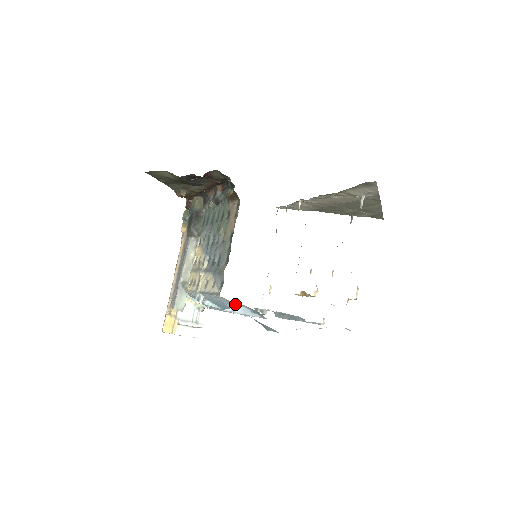
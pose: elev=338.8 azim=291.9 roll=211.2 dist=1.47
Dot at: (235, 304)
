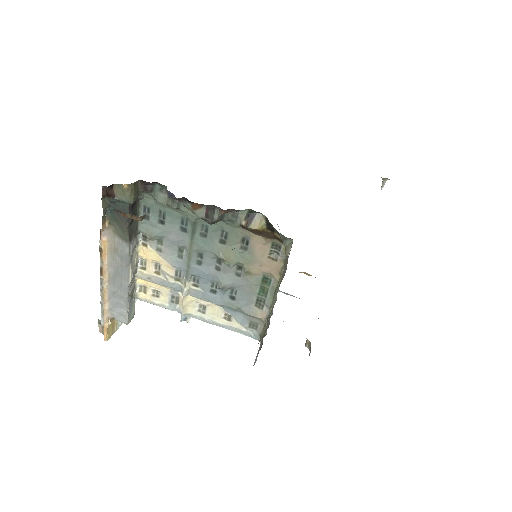
Dot at: occluded
